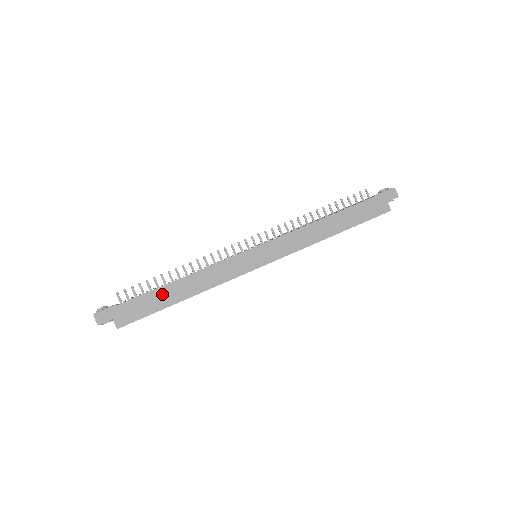
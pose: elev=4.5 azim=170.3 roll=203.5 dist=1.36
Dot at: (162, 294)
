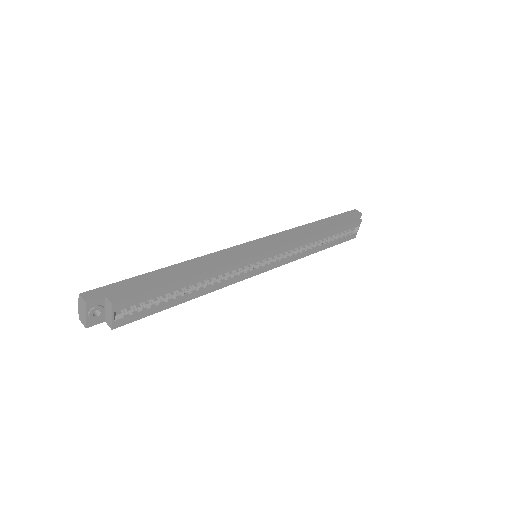
Dot at: (164, 274)
